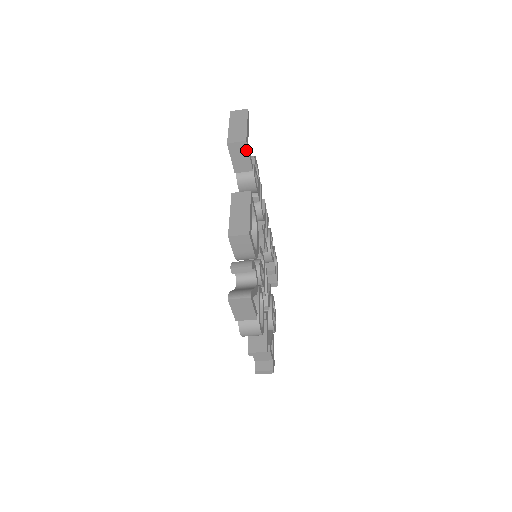
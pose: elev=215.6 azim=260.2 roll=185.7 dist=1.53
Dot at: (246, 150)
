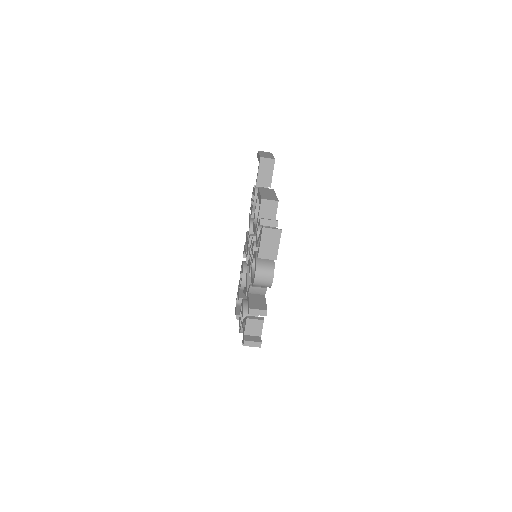
Dot at: (272, 167)
